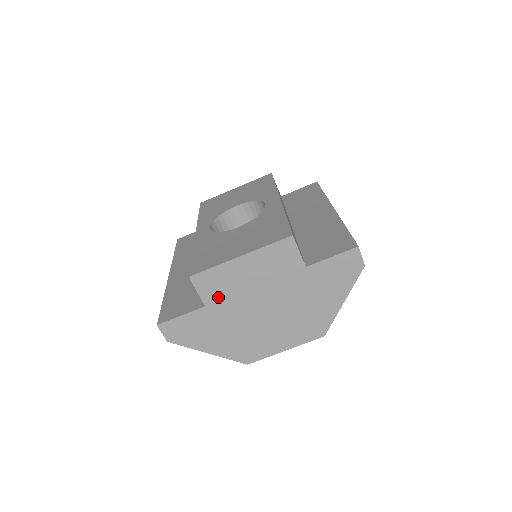
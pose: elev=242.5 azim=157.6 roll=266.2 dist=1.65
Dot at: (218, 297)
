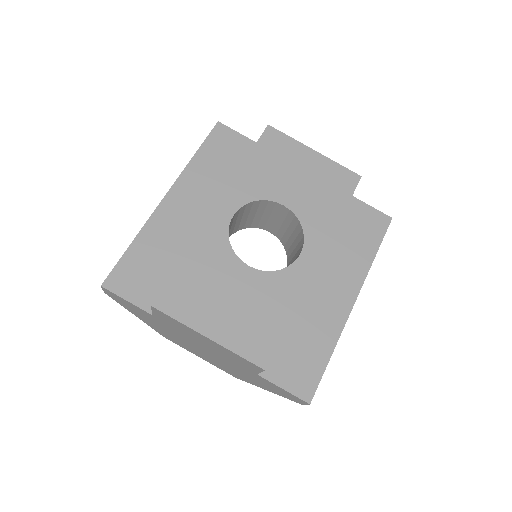
Dot at: (168, 323)
